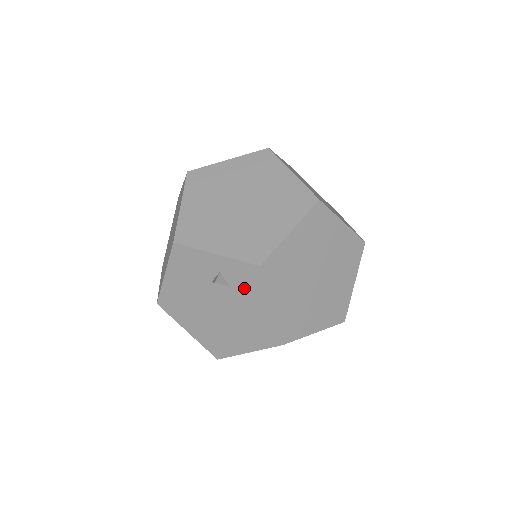
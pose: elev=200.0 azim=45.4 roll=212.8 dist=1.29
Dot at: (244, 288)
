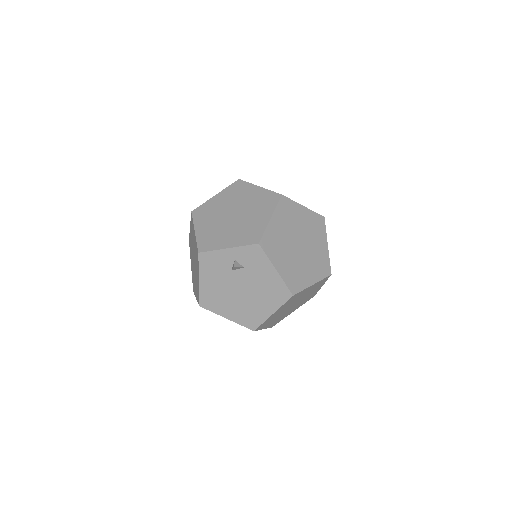
Dot at: (254, 264)
